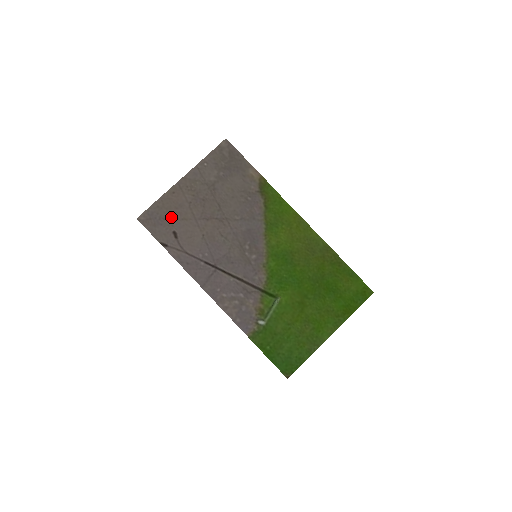
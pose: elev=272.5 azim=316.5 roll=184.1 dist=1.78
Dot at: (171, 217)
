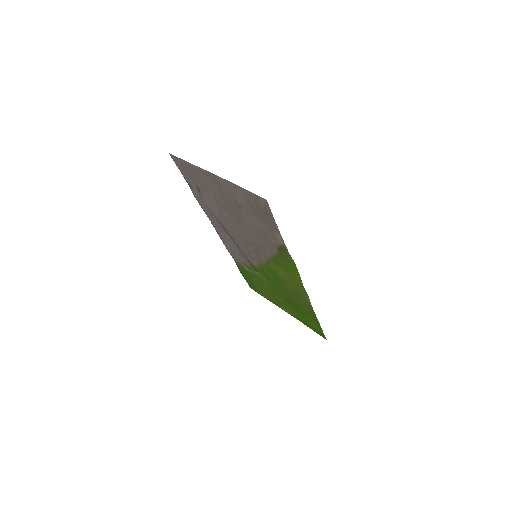
Dot at: (197, 180)
